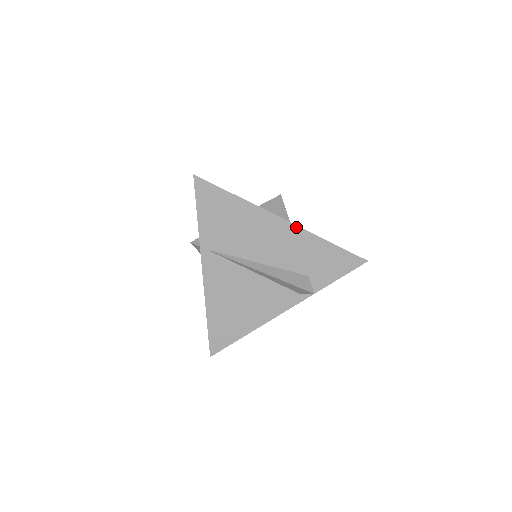
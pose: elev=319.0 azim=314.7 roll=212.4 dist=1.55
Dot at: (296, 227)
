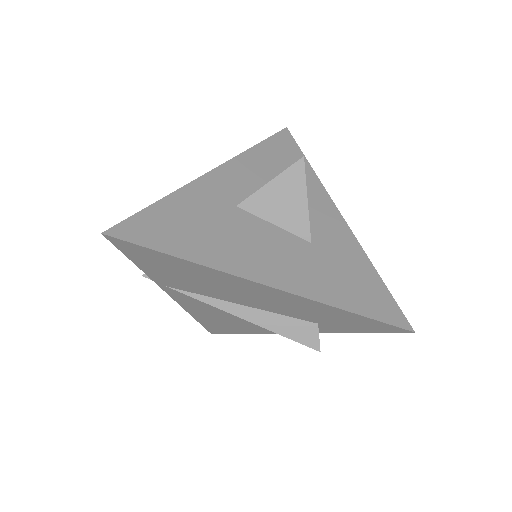
Dot at: (291, 294)
